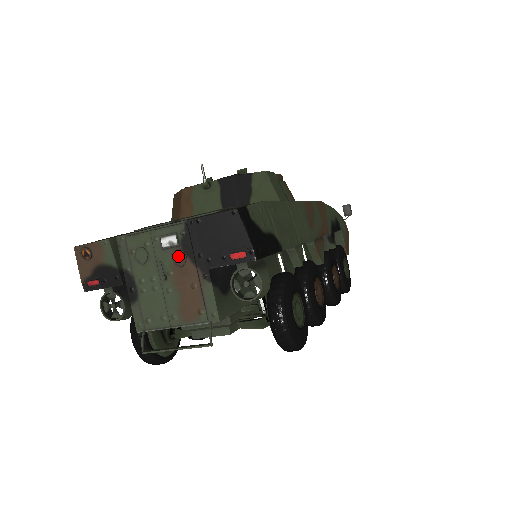
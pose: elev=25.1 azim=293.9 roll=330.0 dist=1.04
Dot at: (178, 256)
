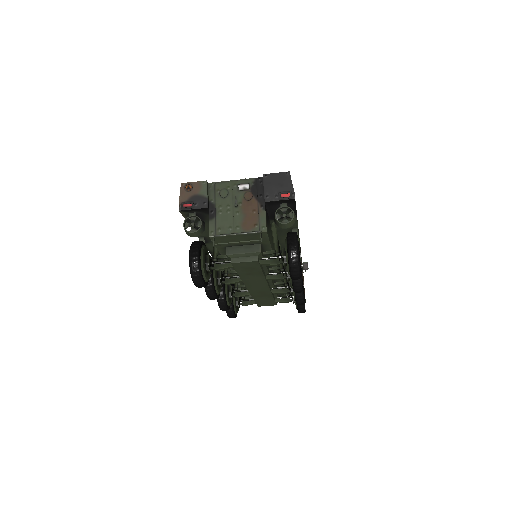
Dot at: (248, 195)
